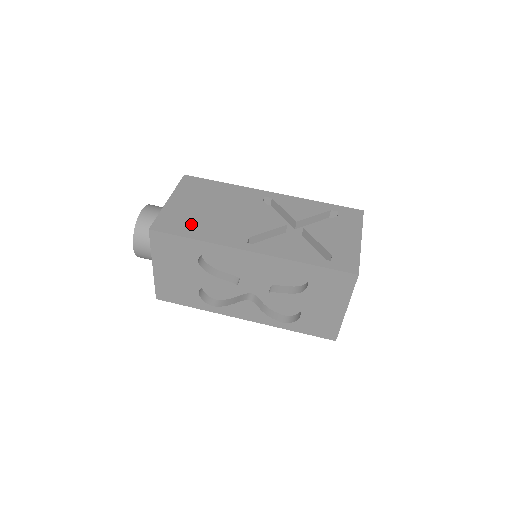
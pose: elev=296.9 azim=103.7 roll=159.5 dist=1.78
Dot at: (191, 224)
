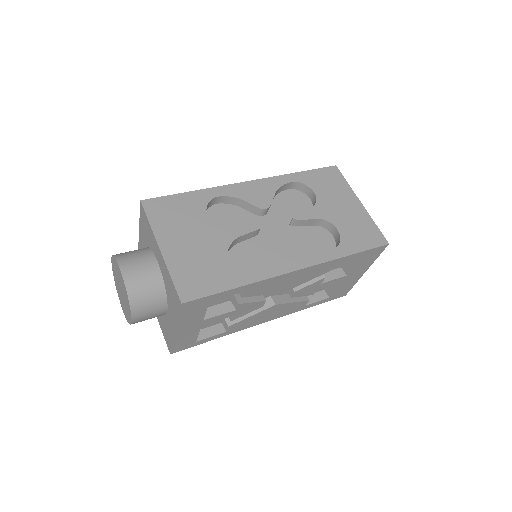
Dot at: occluded
